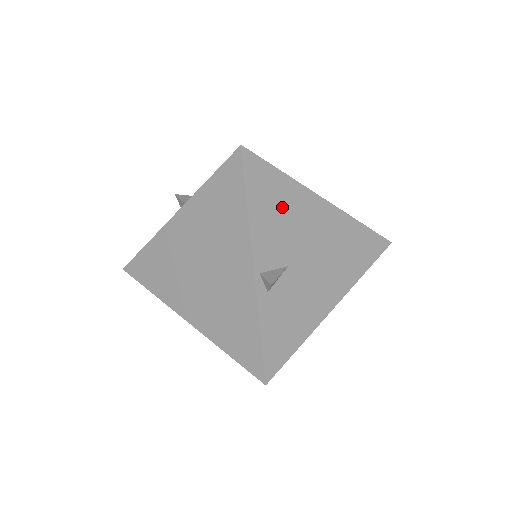
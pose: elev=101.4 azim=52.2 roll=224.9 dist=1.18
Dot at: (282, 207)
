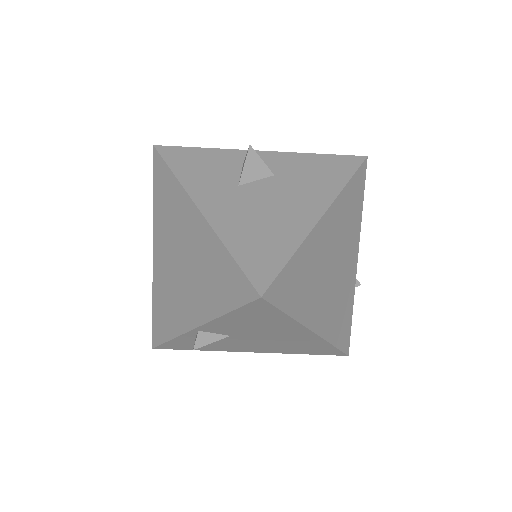
Dot at: (262, 323)
